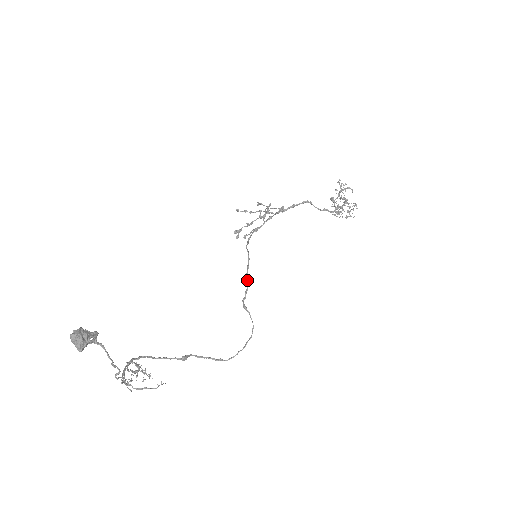
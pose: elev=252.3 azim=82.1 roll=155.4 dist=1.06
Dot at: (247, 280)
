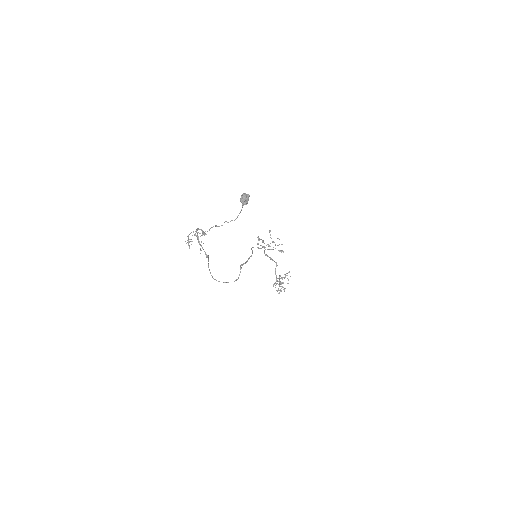
Dot at: occluded
